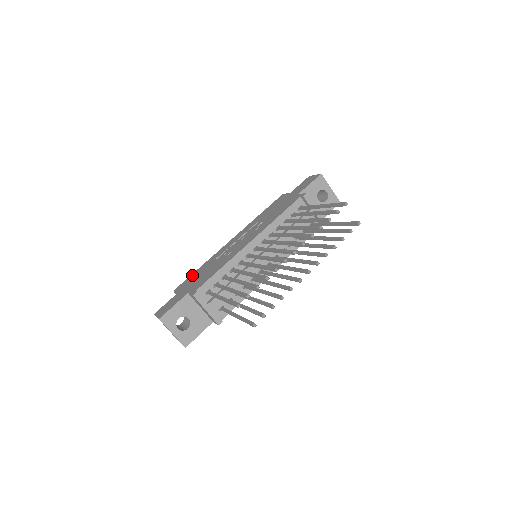
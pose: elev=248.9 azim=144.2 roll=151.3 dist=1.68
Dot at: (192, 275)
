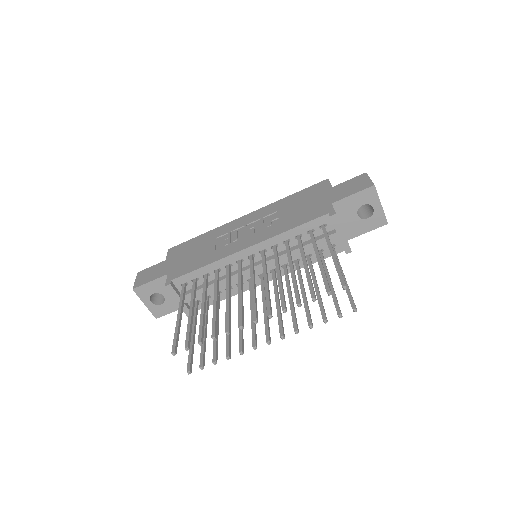
Dot at: (190, 241)
